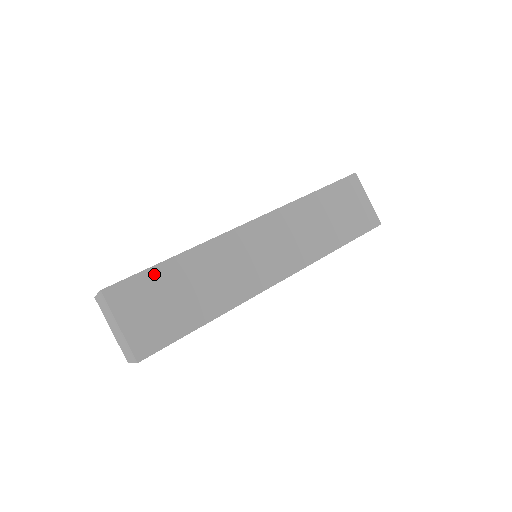
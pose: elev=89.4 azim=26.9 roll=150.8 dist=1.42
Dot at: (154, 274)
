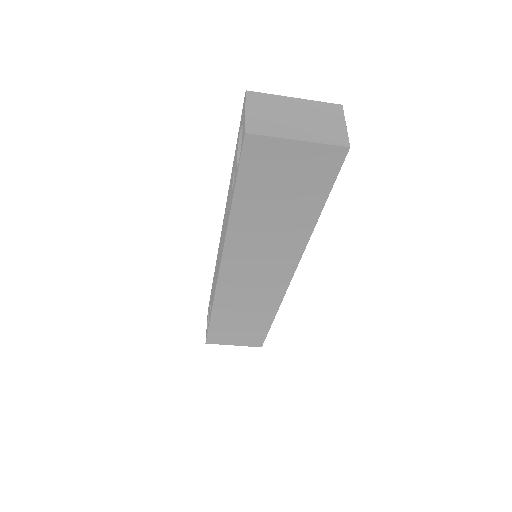
Dot at: (215, 327)
